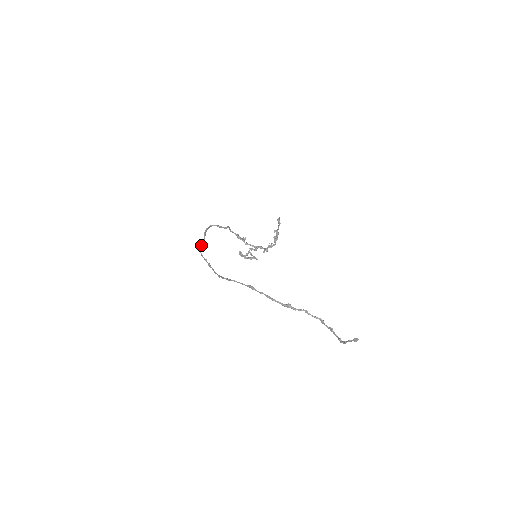
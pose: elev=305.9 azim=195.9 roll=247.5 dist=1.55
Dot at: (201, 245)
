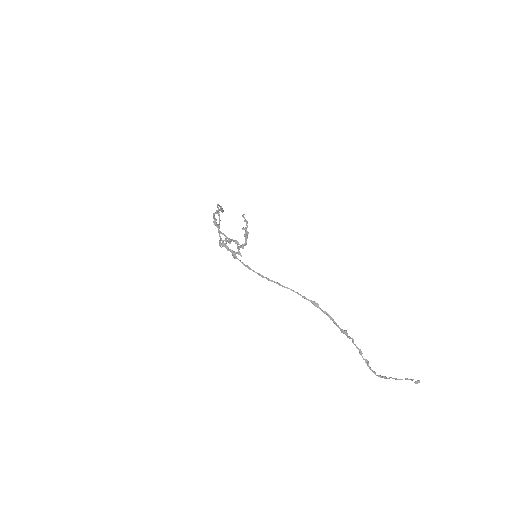
Dot at: (218, 226)
